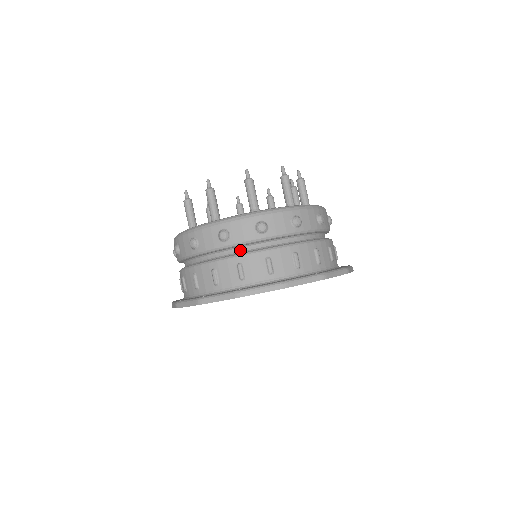
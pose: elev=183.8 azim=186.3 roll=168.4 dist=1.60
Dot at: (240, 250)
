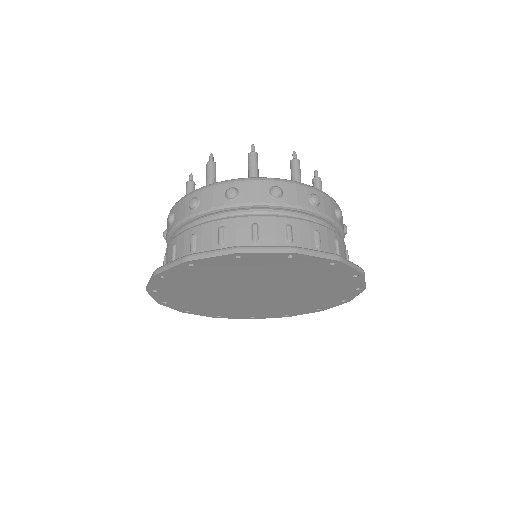
Dot at: (286, 215)
